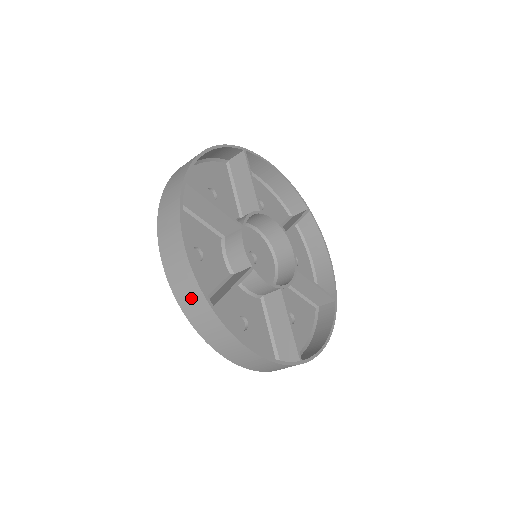
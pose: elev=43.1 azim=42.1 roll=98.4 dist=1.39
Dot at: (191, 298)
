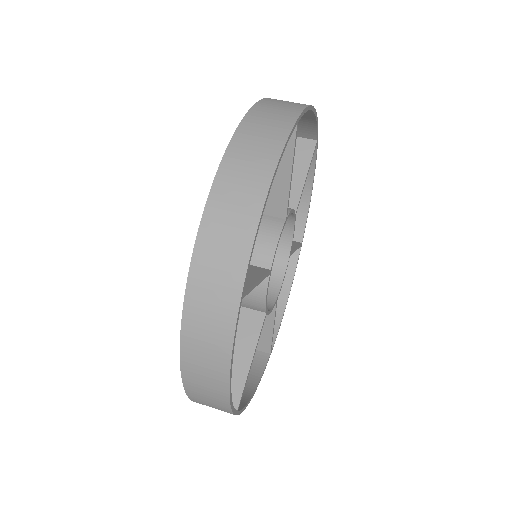
Dot at: (222, 262)
